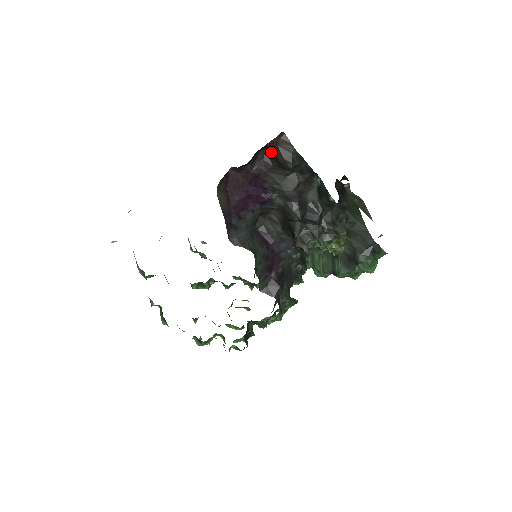
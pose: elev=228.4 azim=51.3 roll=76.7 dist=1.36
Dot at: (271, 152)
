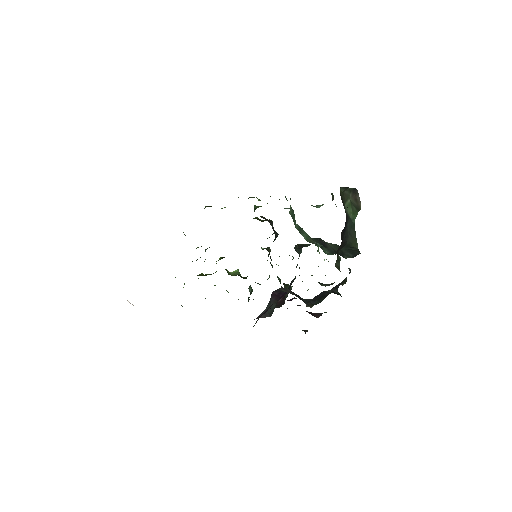
Dot at: occluded
